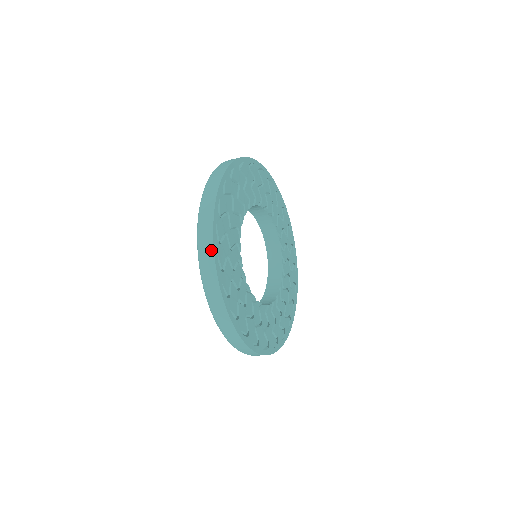
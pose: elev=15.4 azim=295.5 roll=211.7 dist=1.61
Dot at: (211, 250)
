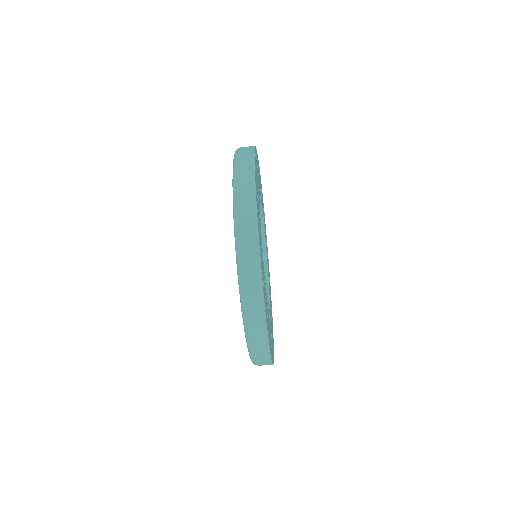
Dot at: occluded
